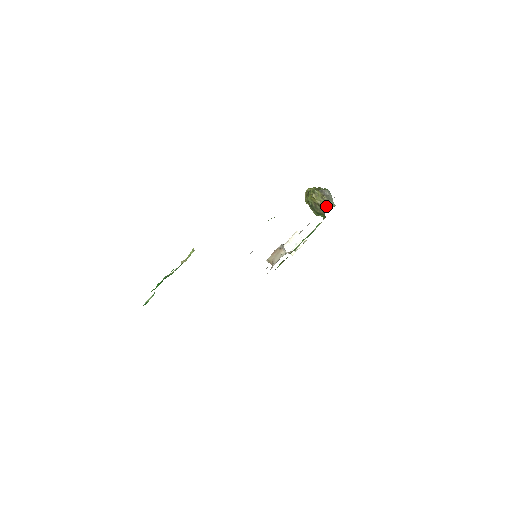
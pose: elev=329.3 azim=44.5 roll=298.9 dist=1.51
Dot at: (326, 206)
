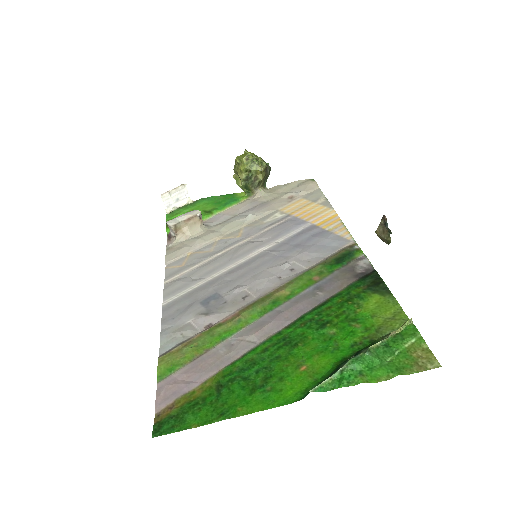
Dot at: (262, 185)
